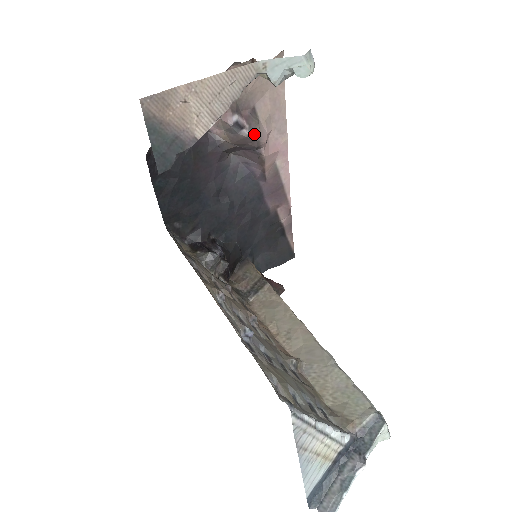
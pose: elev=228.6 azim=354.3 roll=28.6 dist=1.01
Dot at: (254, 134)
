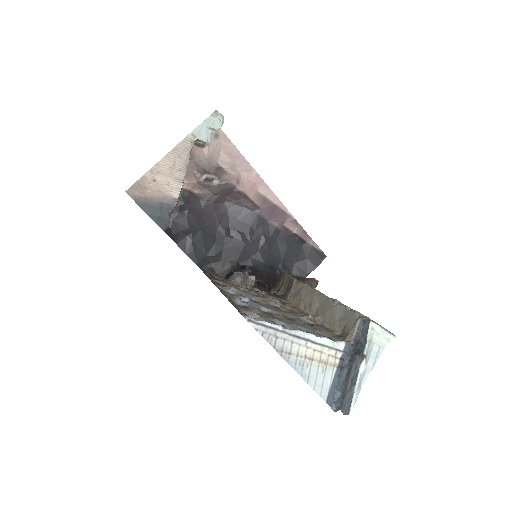
Dot at: (223, 180)
